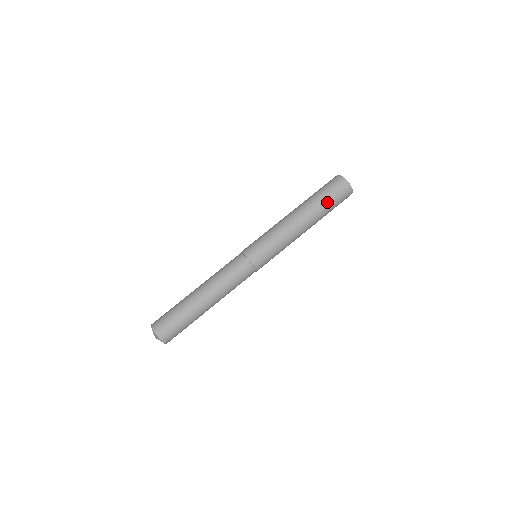
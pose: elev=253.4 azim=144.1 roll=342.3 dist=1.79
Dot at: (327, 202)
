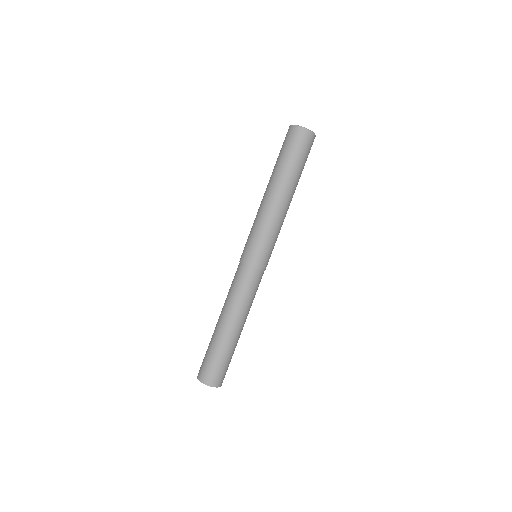
Dot at: (298, 164)
